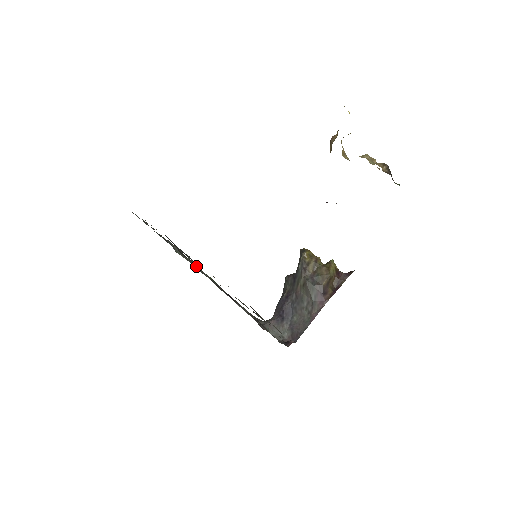
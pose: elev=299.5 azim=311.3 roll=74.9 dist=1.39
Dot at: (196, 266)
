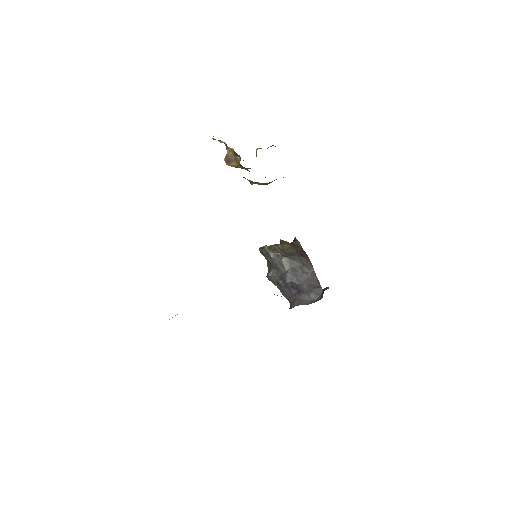
Dot at: occluded
